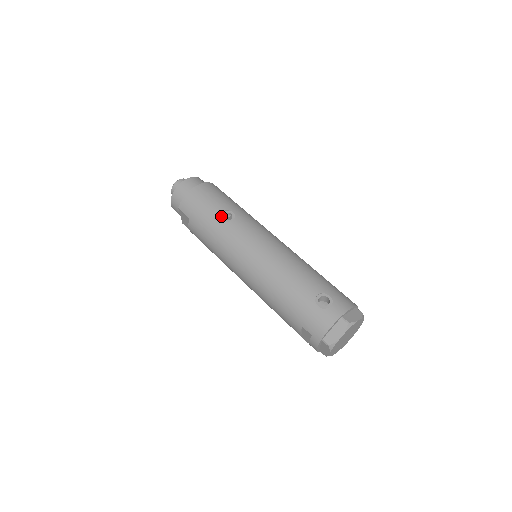
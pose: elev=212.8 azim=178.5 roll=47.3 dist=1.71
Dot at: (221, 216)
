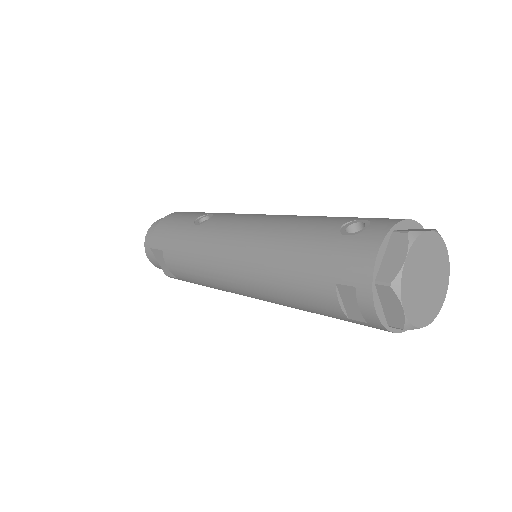
Dot at: (195, 222)
